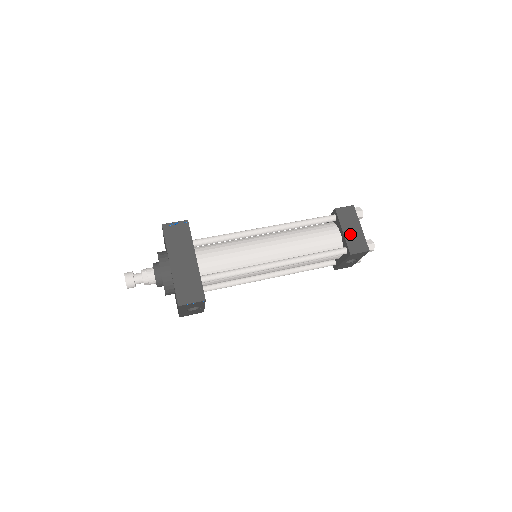
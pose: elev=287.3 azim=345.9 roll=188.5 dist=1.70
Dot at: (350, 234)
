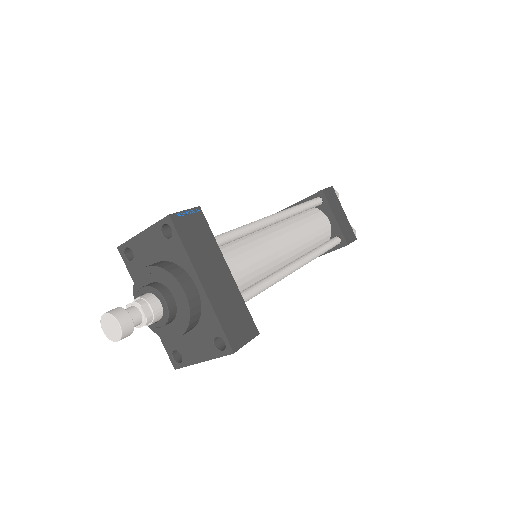
Dot at: (340, 221)
